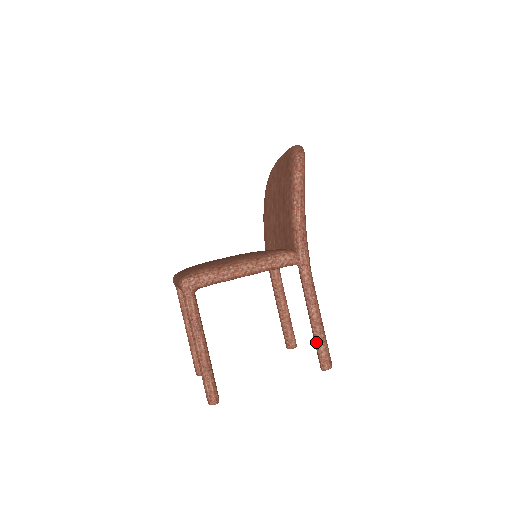
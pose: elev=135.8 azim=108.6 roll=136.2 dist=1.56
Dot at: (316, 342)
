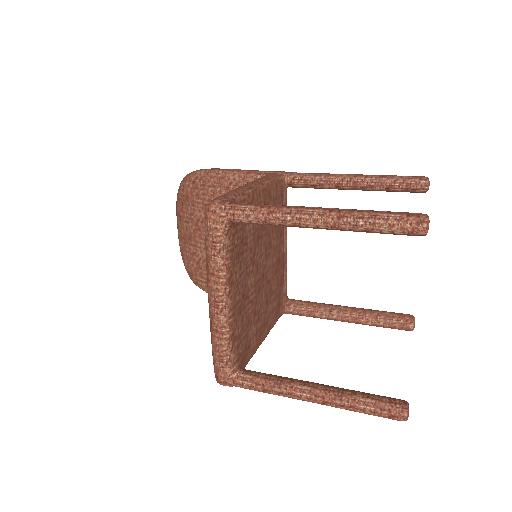
Dot at: (386, 180)
